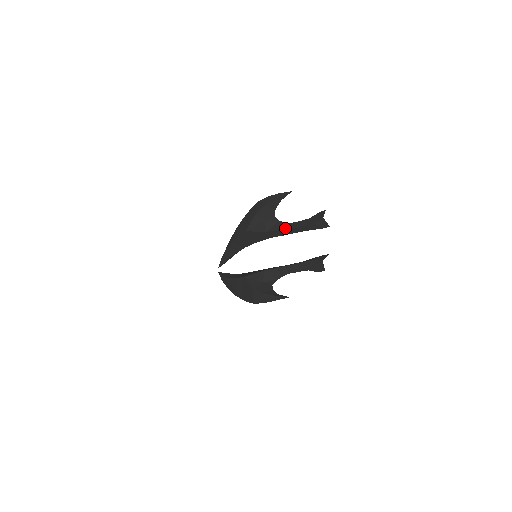
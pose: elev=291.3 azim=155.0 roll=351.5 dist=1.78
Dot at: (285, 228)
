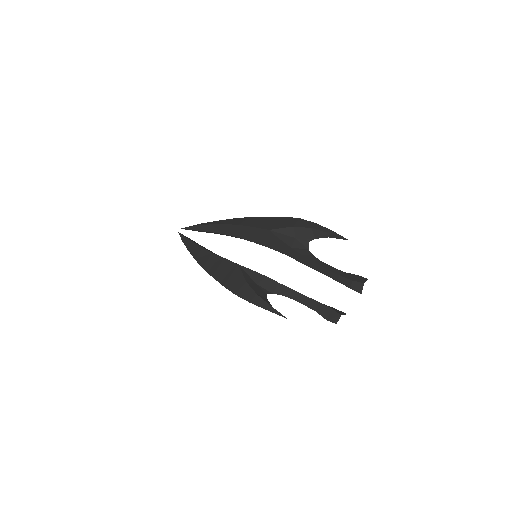
Dot at: (313, 260)
